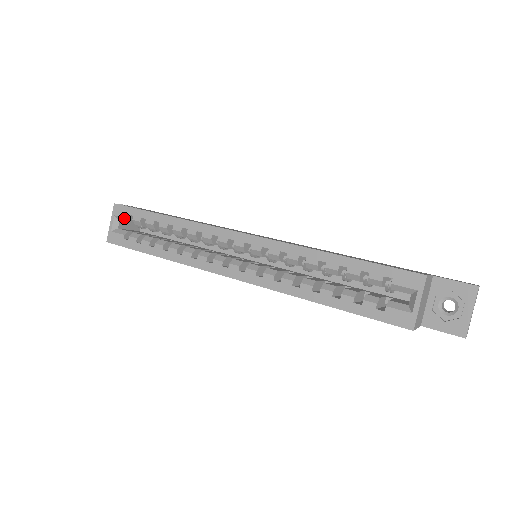
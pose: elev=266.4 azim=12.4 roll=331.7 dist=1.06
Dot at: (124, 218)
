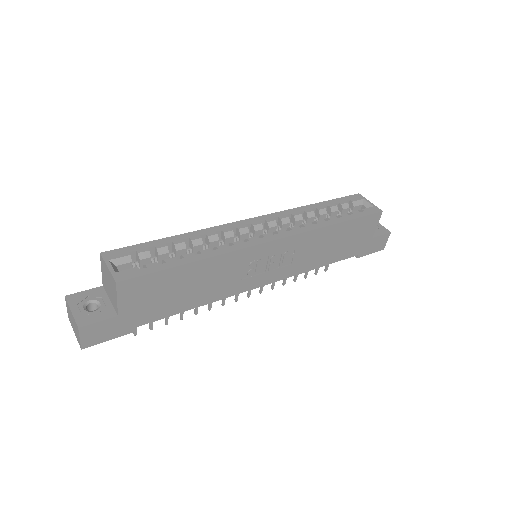
Dot at: (125, 257)
